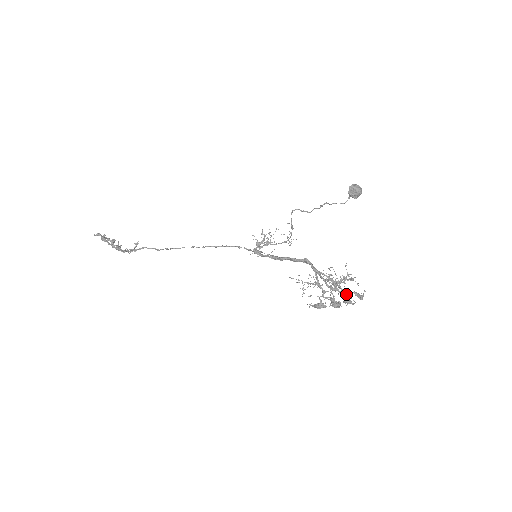
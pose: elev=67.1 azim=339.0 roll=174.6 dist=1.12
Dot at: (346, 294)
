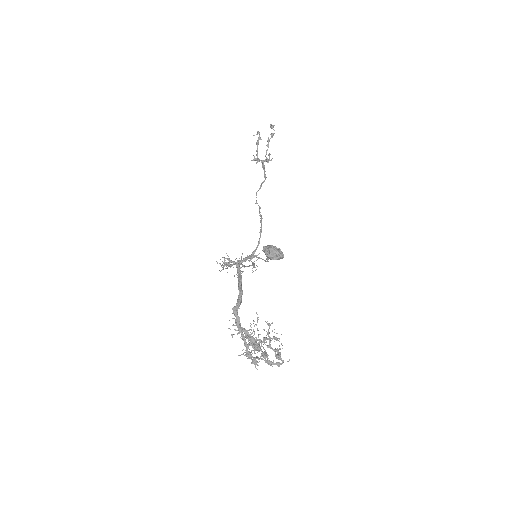
Dot at: (254, 359)
